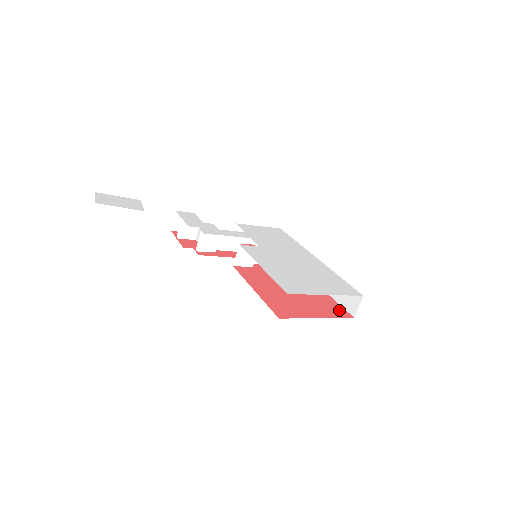
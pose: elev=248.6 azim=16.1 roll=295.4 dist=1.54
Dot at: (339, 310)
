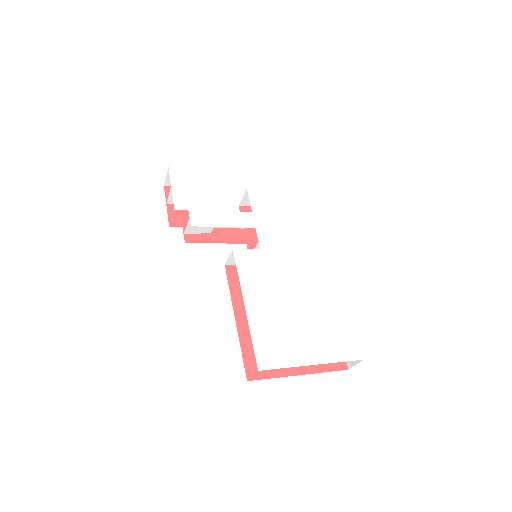
Dot at: occluded
